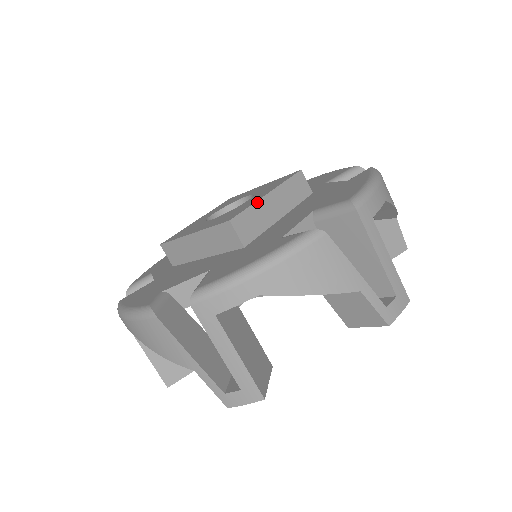
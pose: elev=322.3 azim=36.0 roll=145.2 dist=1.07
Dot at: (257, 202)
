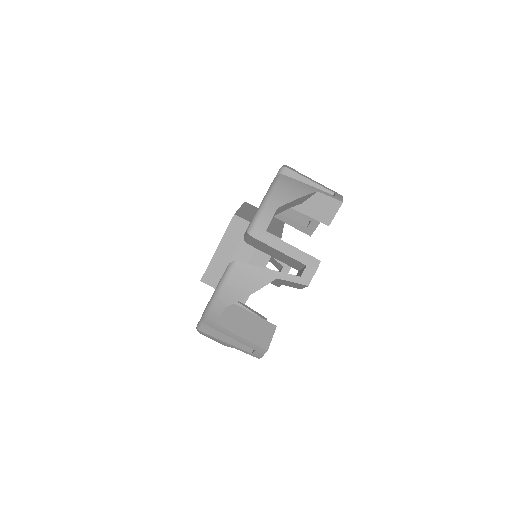
Dot at: (239, 210)
